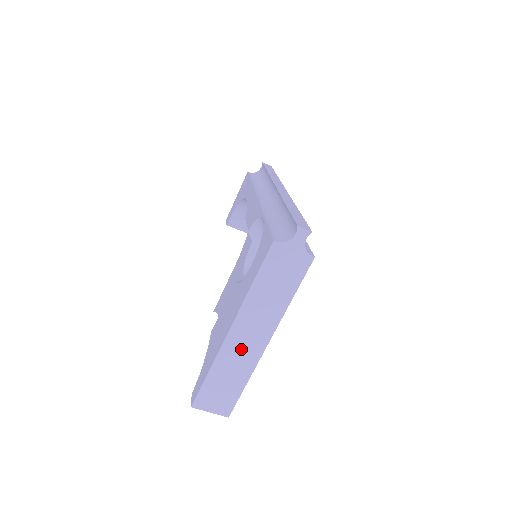
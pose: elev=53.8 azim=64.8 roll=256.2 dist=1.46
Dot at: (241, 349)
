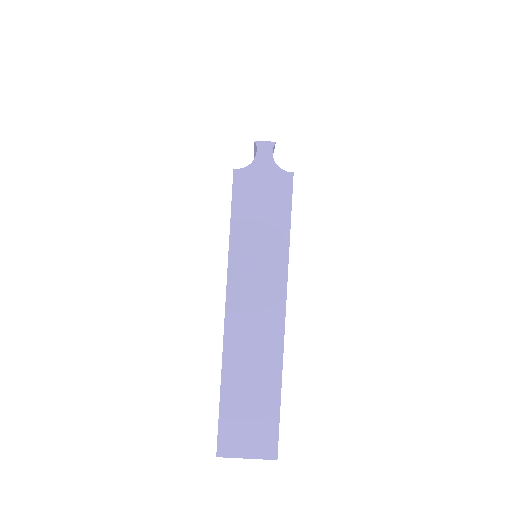
Dot at: (252, 336)
